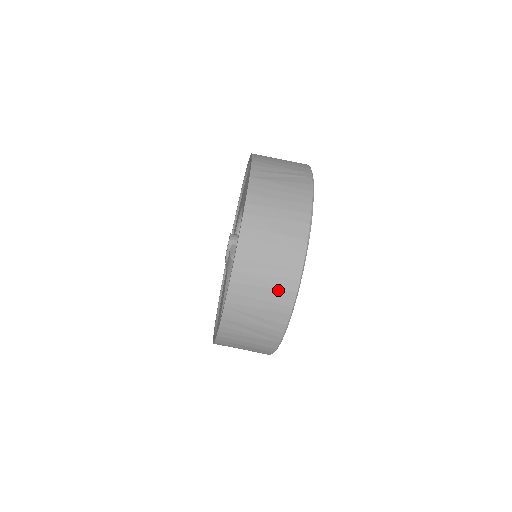
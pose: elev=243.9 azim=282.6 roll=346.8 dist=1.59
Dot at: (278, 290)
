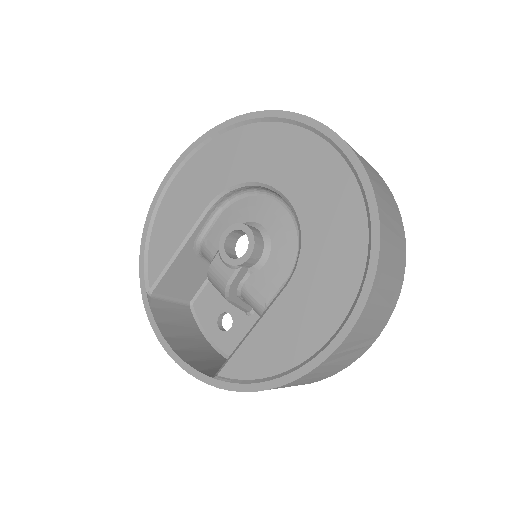
Dot at: occluded
